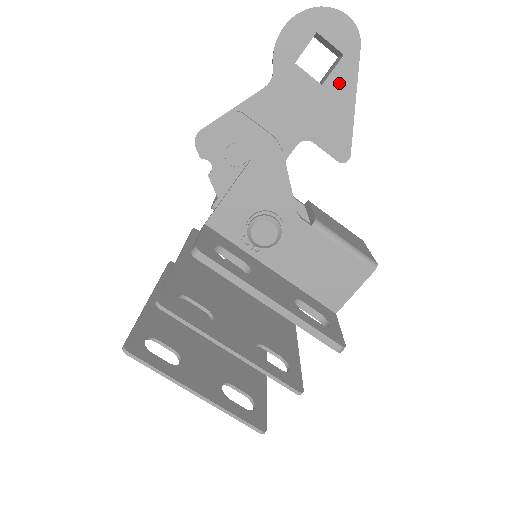
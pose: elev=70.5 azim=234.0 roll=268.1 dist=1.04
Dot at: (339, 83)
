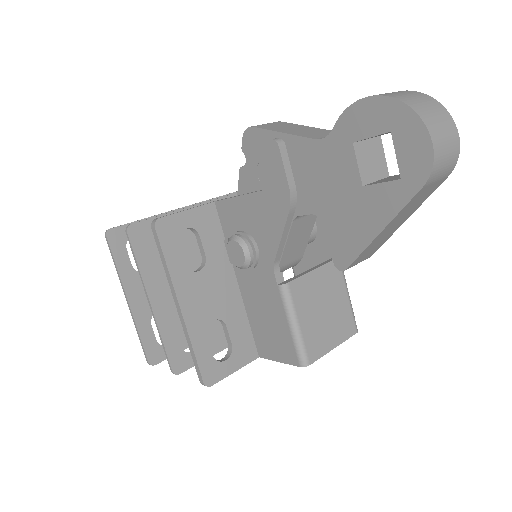
Dot at: (378, 200)
